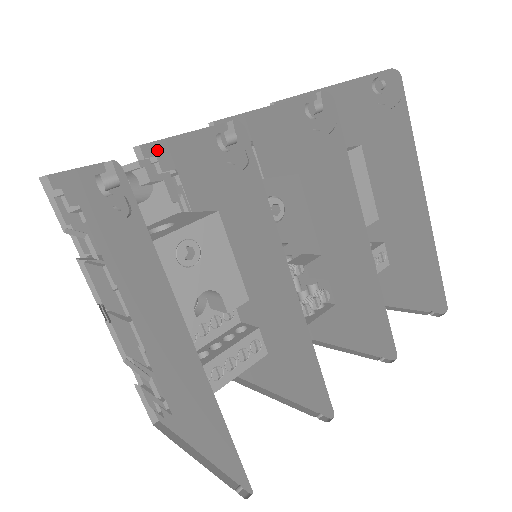
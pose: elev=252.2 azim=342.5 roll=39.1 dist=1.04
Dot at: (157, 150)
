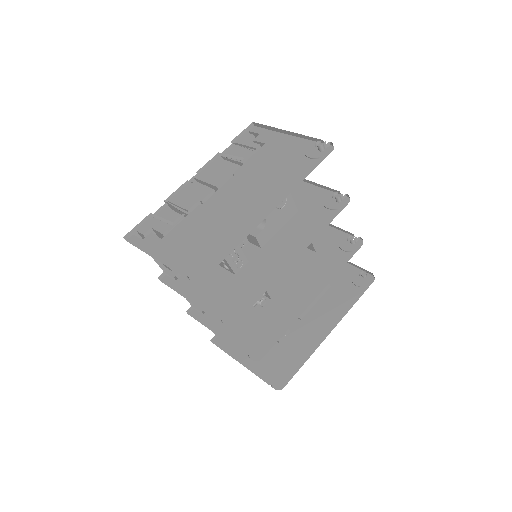
Dot at: occluded
